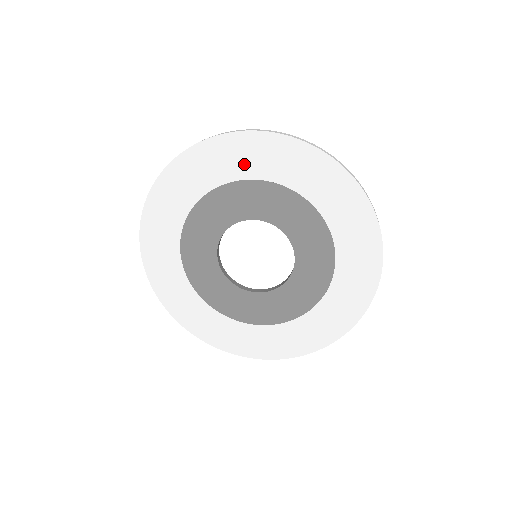
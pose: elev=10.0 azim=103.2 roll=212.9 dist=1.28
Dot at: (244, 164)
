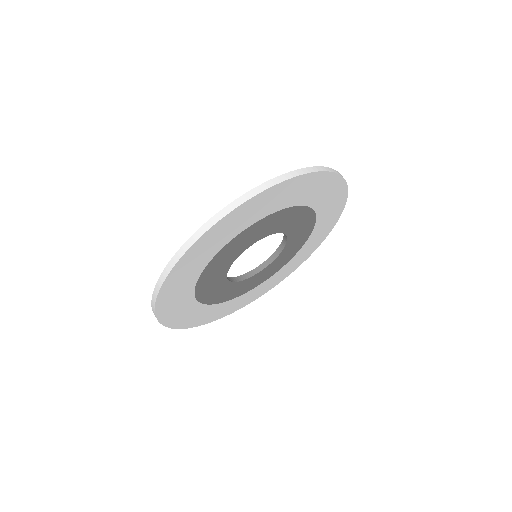
Dot at: (296, 196)
